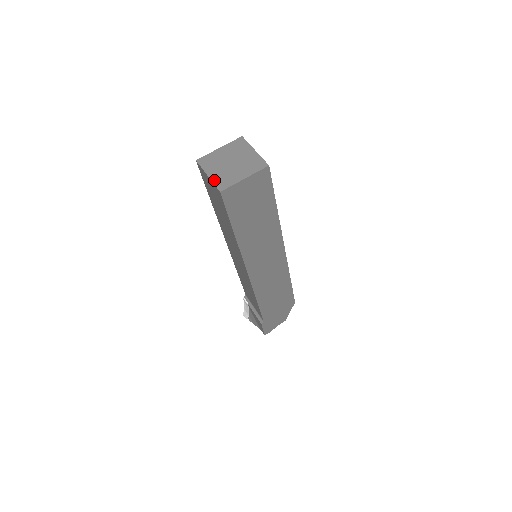
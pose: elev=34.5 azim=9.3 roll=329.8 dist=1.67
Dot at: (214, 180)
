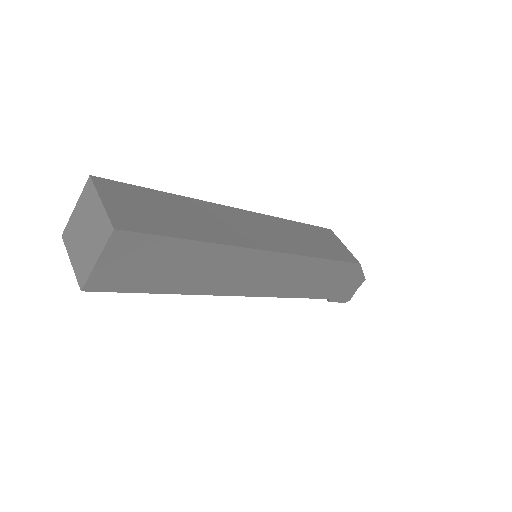
Dot at: (75, 270)
